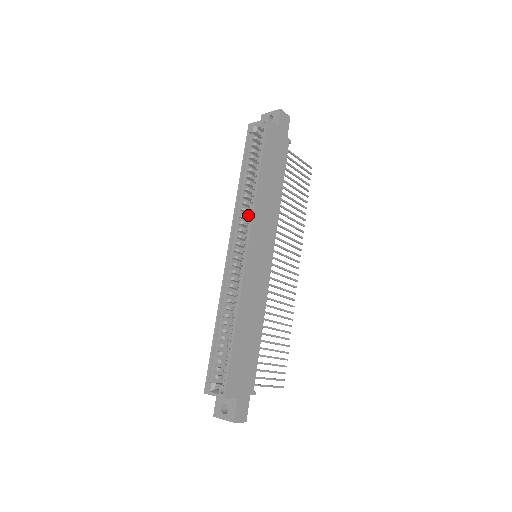
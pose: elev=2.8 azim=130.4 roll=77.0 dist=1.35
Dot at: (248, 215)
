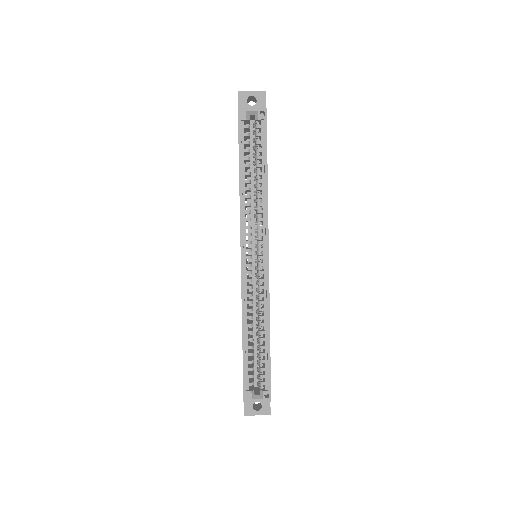
Dot at: (259, 220)
